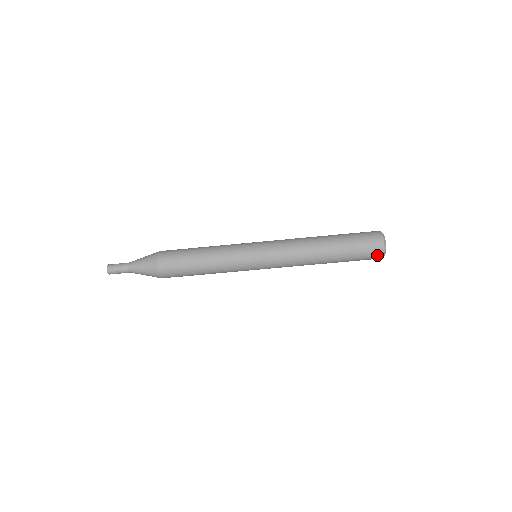
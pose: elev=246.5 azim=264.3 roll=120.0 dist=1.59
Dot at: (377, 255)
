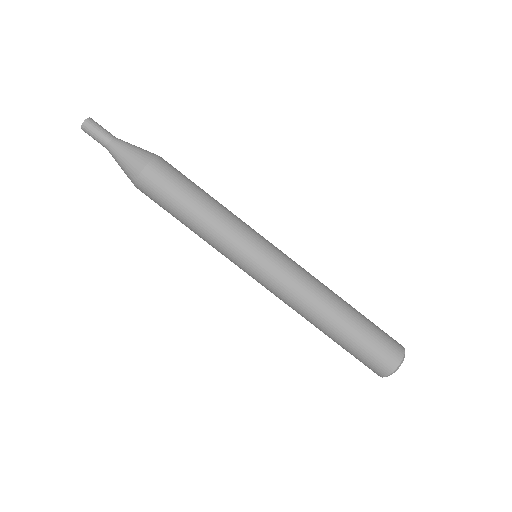
Dot at: (390, 361)
